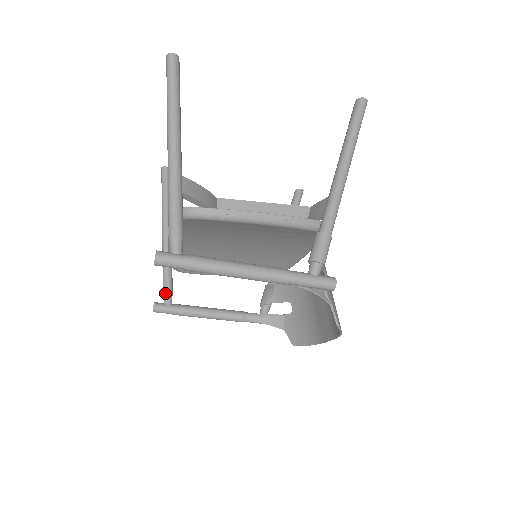
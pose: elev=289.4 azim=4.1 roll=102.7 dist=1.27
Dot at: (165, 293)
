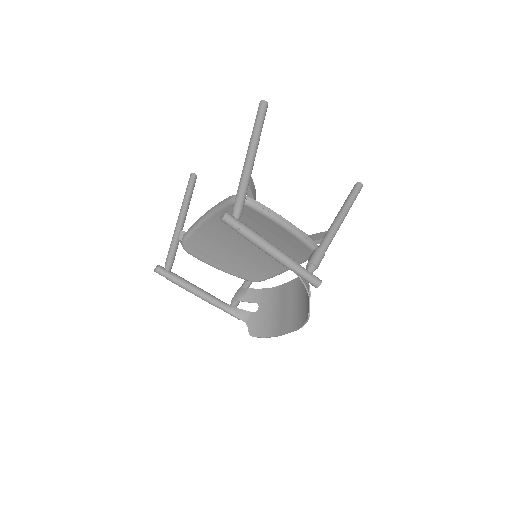
Dot at: (169, 261)
